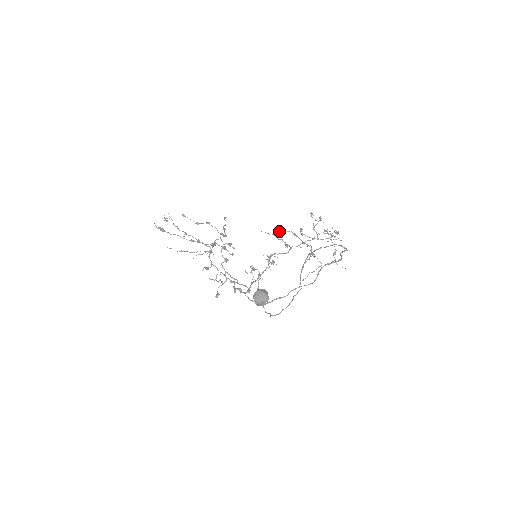
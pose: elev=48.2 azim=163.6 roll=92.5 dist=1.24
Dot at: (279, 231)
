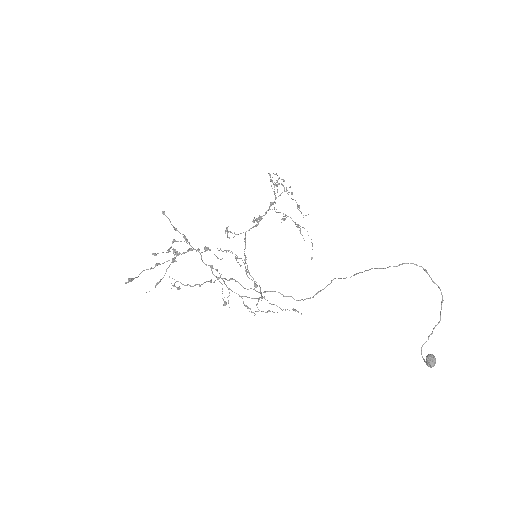
Dot at: (261, 219)
